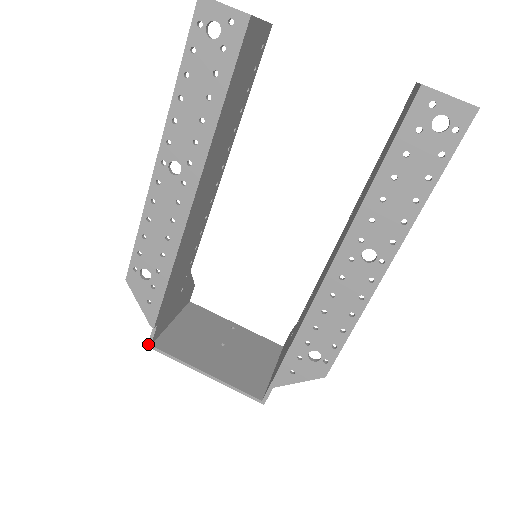
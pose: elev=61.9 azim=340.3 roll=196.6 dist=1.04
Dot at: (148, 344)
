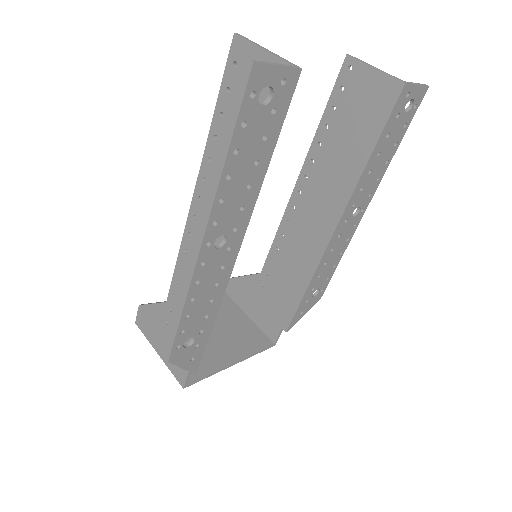
Dot at: (184, 387)
